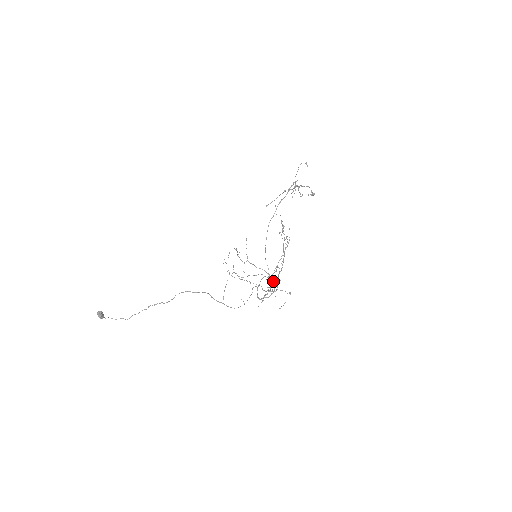
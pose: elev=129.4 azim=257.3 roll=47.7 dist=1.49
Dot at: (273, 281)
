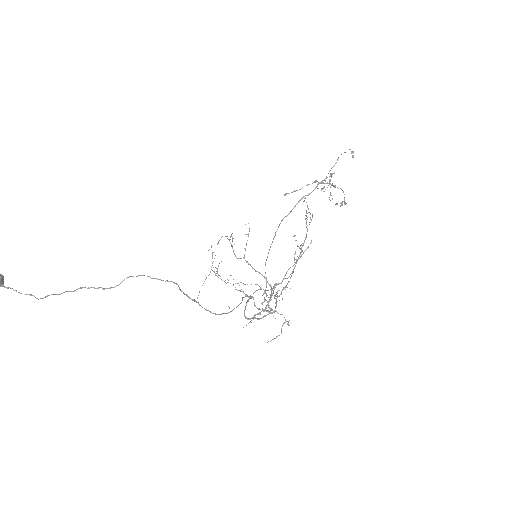
Dot at: (276, 293)
